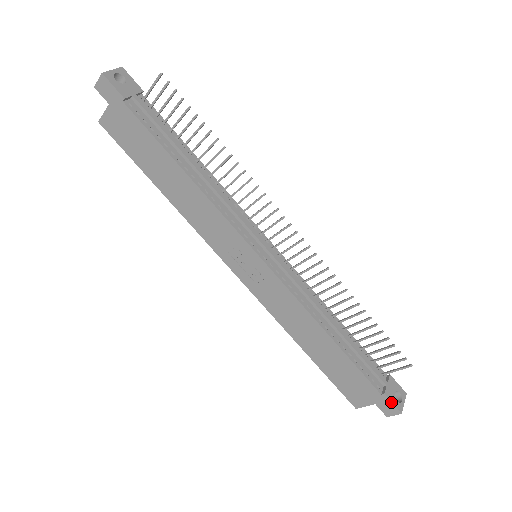
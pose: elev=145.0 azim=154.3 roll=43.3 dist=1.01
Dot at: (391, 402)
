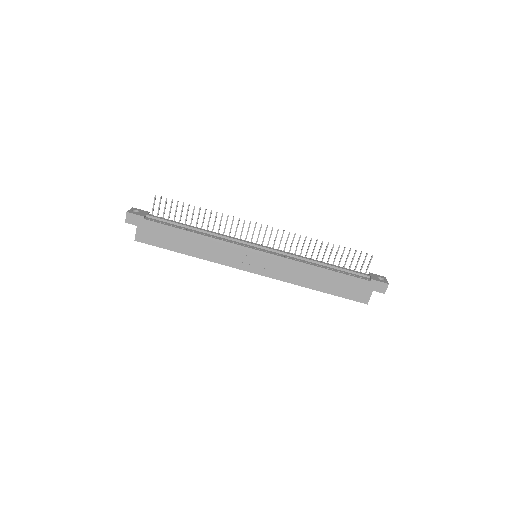
Dot at: (378, 281)
